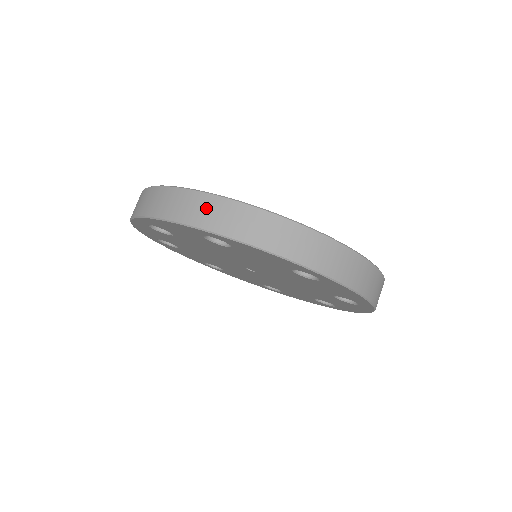
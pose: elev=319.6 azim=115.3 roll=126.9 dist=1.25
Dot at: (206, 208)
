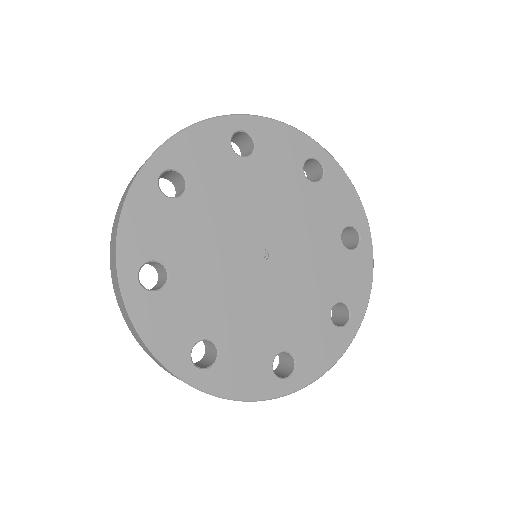
Dot at: occluded
